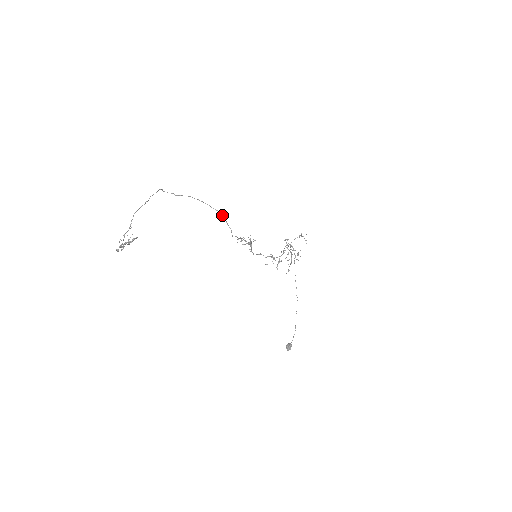
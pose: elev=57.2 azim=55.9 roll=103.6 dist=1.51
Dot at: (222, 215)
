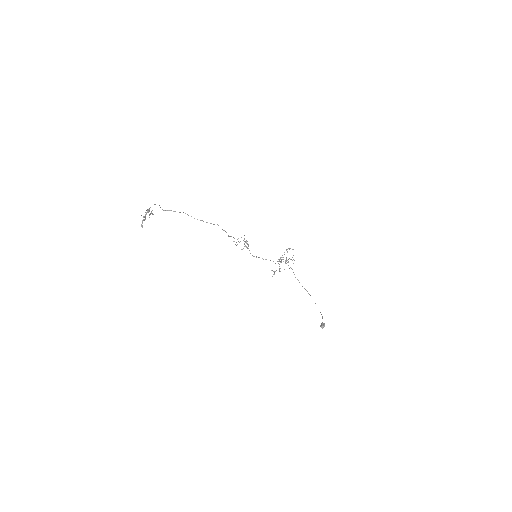
Dot at: (214, 224)
